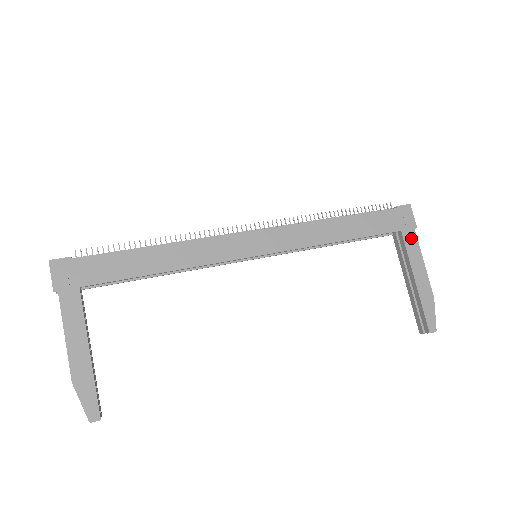
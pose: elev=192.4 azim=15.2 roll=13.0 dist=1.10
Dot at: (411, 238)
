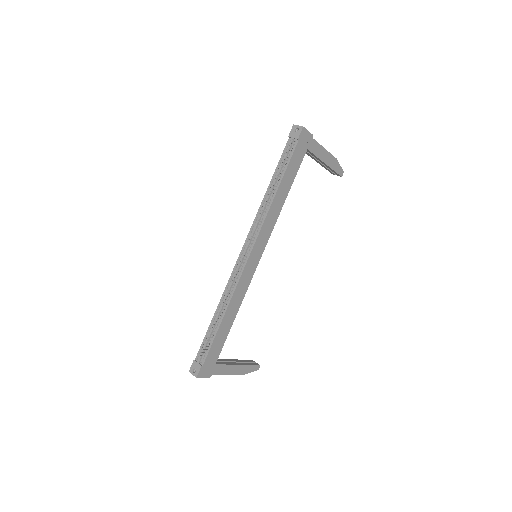
Dot at: (313, 146)
